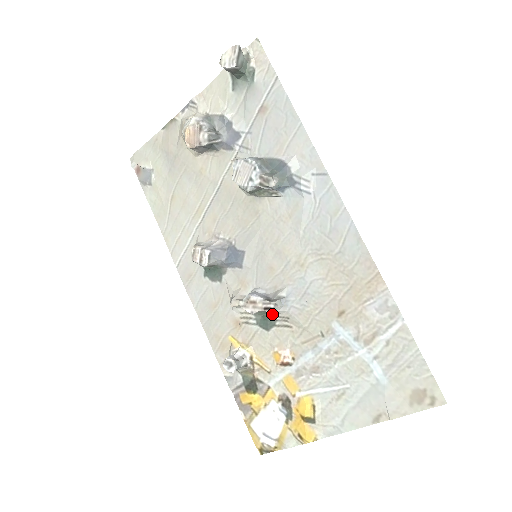
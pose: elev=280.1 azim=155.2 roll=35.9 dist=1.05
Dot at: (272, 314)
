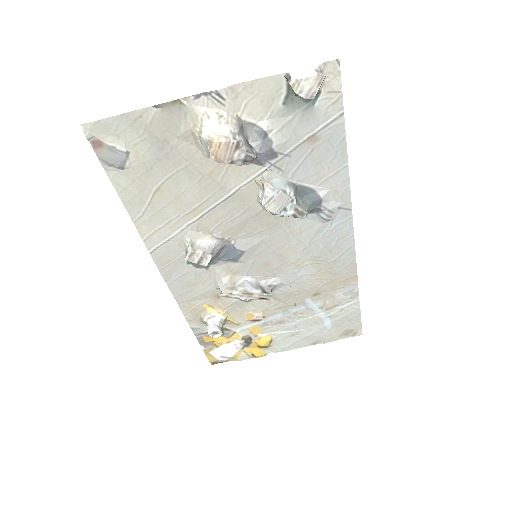
Dot at: occluded
